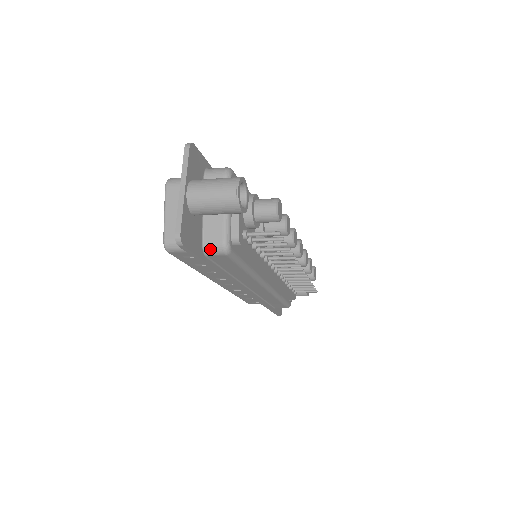
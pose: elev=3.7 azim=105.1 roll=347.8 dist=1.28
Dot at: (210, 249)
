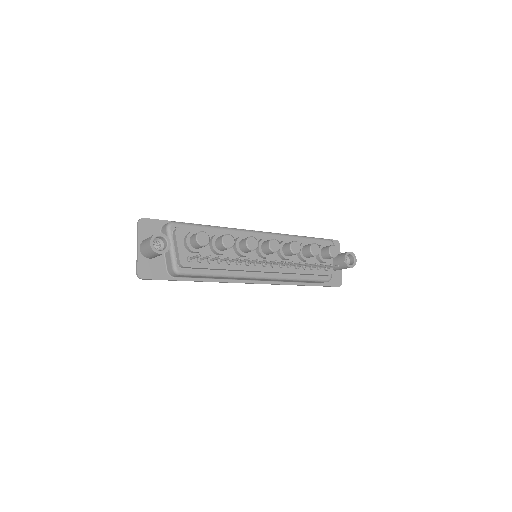
Dot at: (171, 273)
